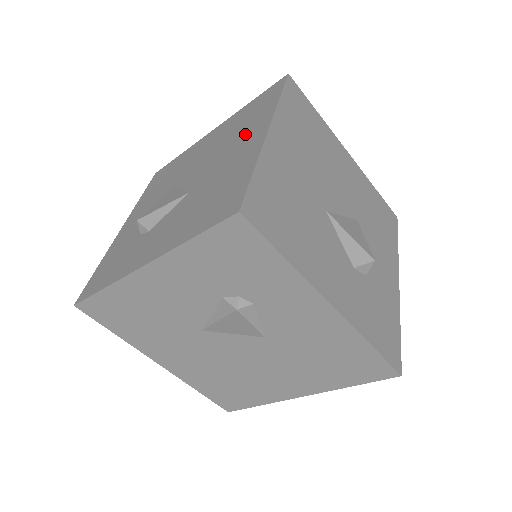
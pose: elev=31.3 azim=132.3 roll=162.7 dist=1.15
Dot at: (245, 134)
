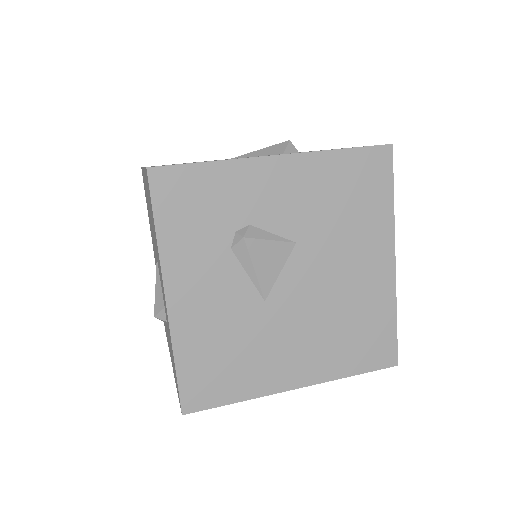
Dot at: (147, 199)
